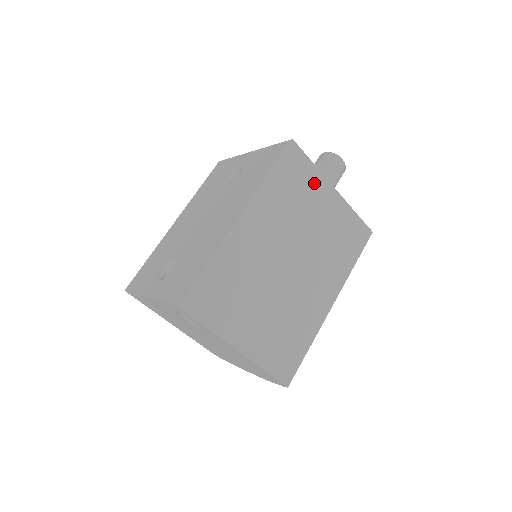
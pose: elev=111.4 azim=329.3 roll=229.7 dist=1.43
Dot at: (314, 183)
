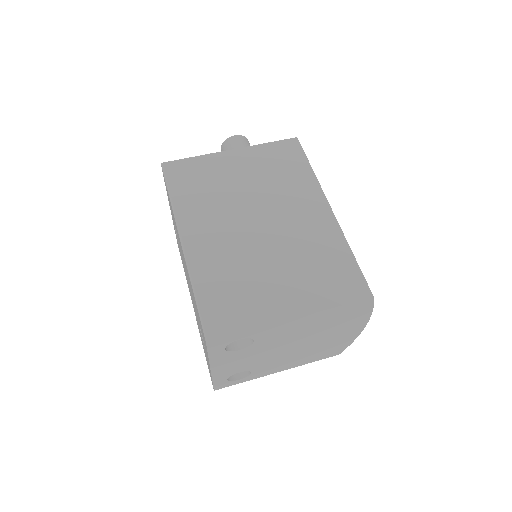
Dot at: (210, 165)
